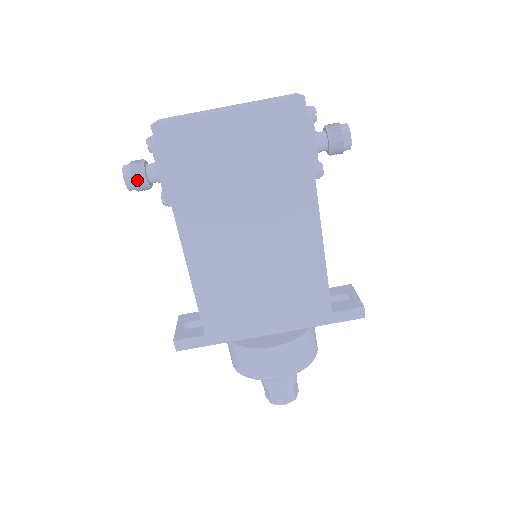
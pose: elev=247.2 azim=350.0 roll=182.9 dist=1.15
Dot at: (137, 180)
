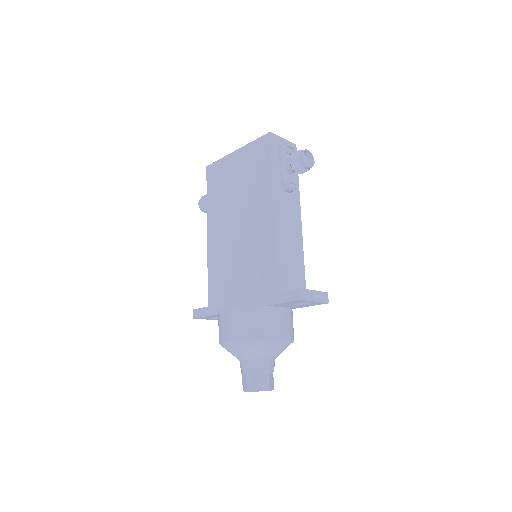
Dot at: (203, 202)
